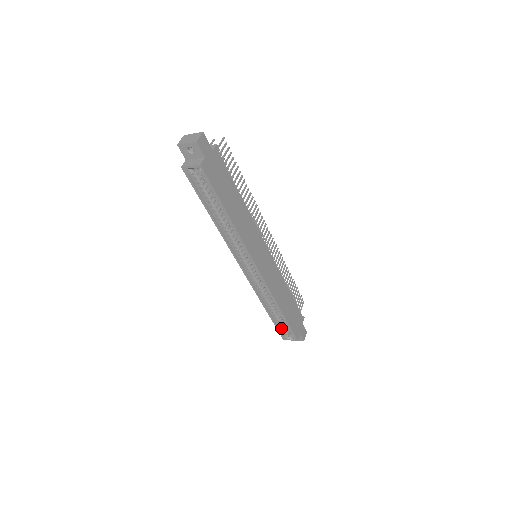
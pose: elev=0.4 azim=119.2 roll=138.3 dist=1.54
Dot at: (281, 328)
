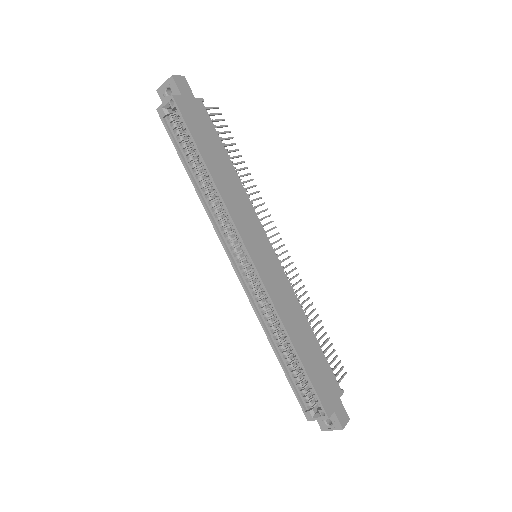
Dot at: (302, 395)
